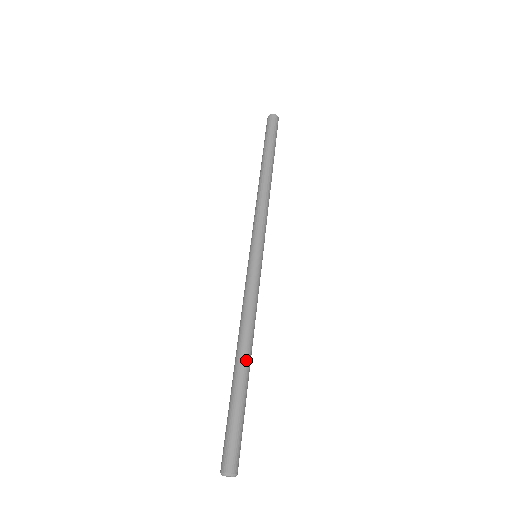
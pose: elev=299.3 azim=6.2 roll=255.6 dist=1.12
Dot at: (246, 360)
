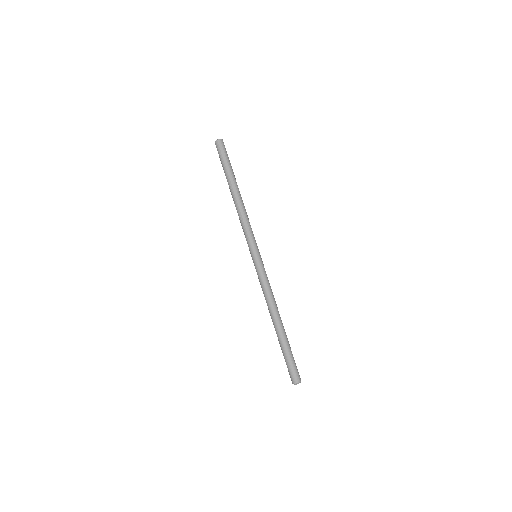
Dot at: (277, 324)
